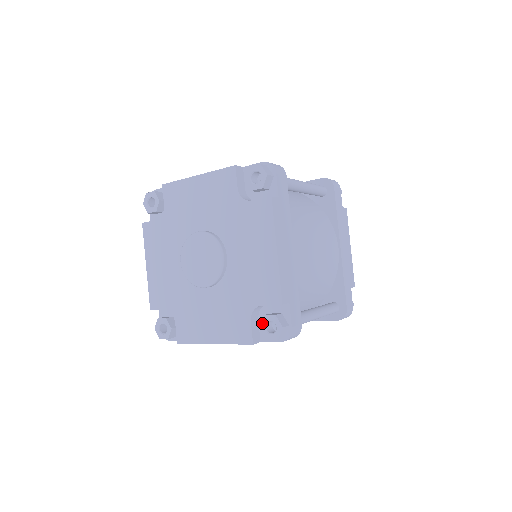
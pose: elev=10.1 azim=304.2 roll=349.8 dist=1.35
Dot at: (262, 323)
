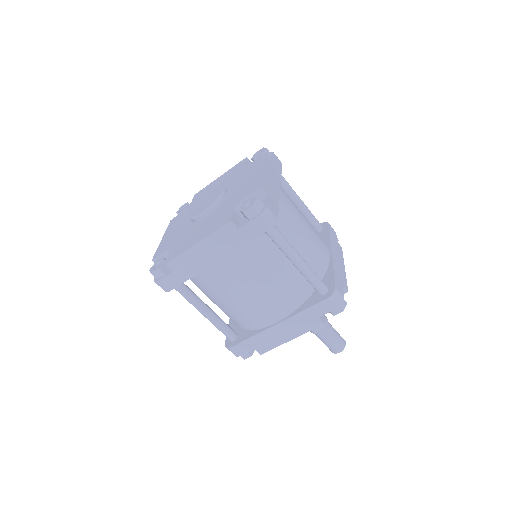
Dot at: (242, 206)
